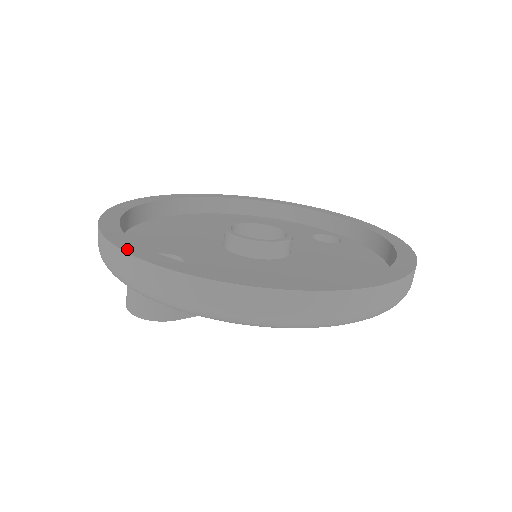
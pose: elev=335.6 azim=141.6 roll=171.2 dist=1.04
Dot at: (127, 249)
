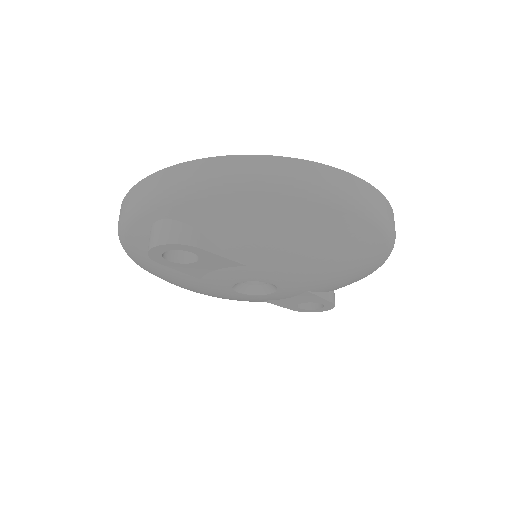
Dot at: (164, 172)
